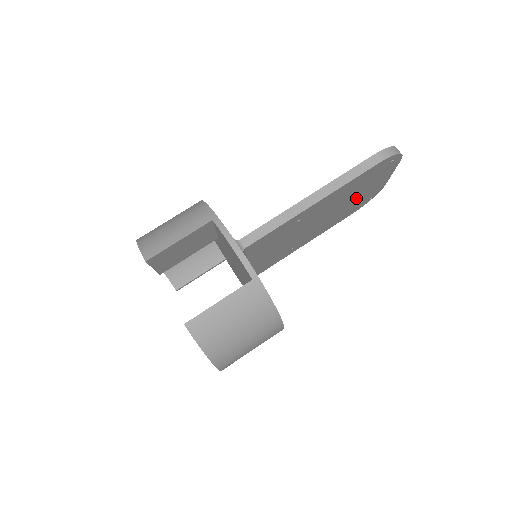
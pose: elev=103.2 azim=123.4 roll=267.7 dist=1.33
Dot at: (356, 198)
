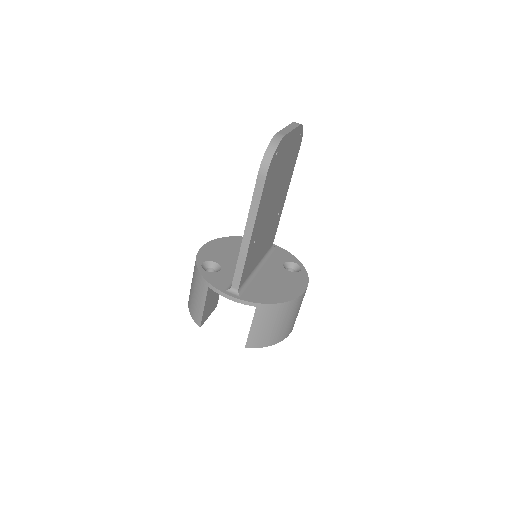
Dot at: (284, 167)
